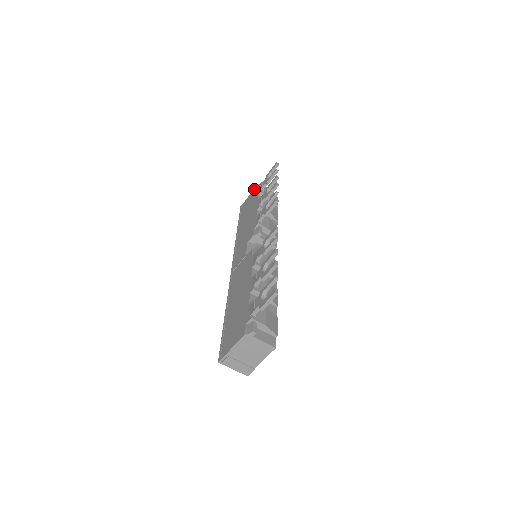
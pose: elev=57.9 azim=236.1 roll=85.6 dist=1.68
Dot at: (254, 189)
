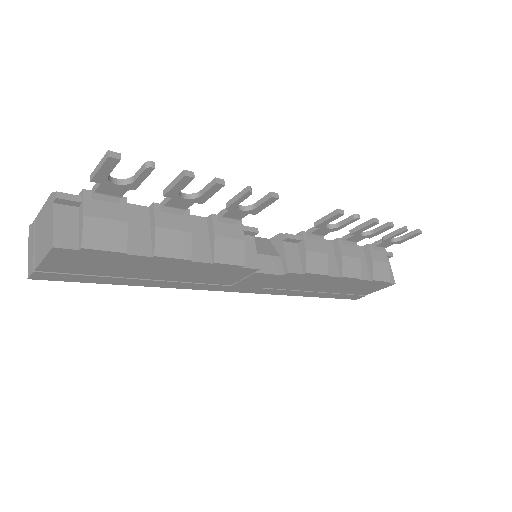
Dot at: occluded
